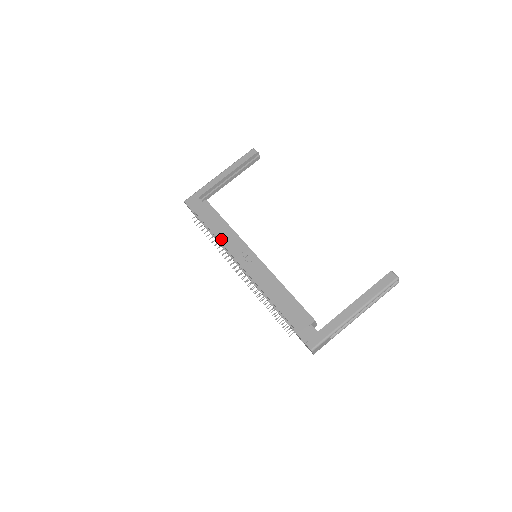
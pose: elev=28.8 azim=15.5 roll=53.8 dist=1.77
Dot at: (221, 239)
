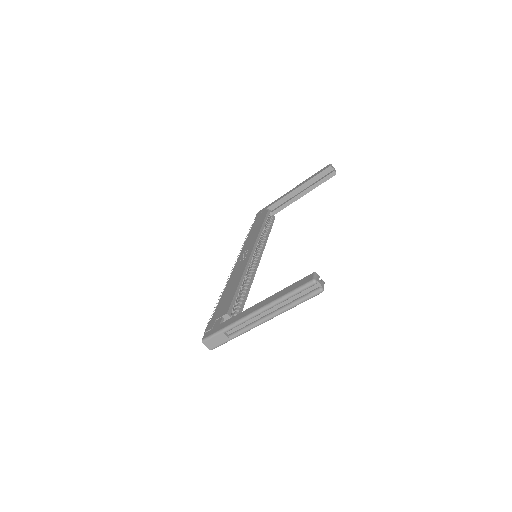
Dot at: (247, 240)
